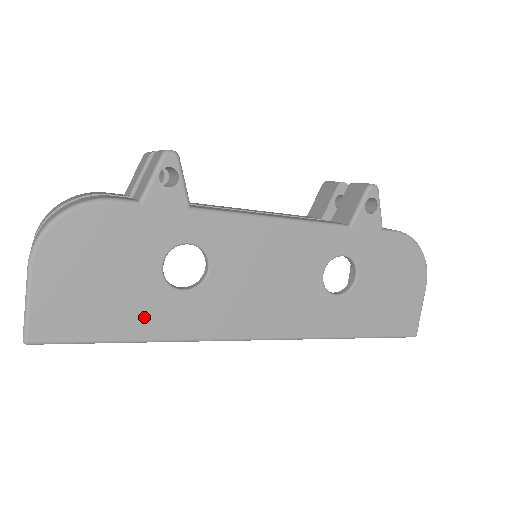
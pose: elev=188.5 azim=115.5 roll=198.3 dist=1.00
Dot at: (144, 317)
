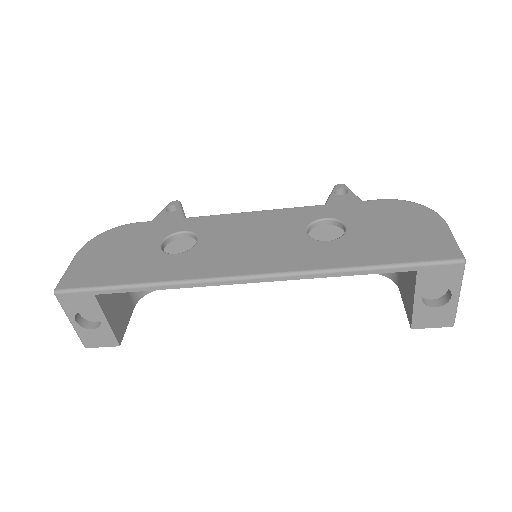
Dot at: (141, 270)
